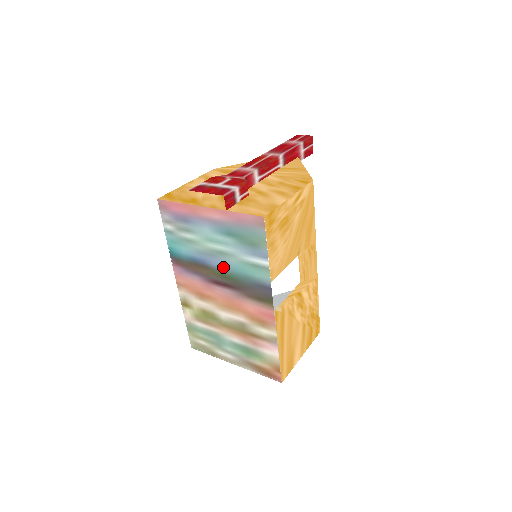
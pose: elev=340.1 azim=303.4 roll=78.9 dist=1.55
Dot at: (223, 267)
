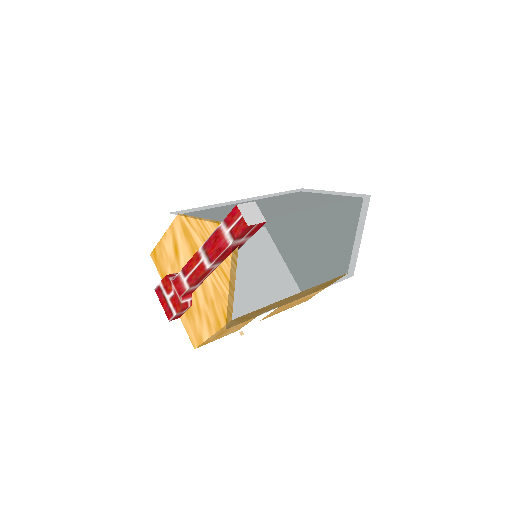
Dot at: occluded
